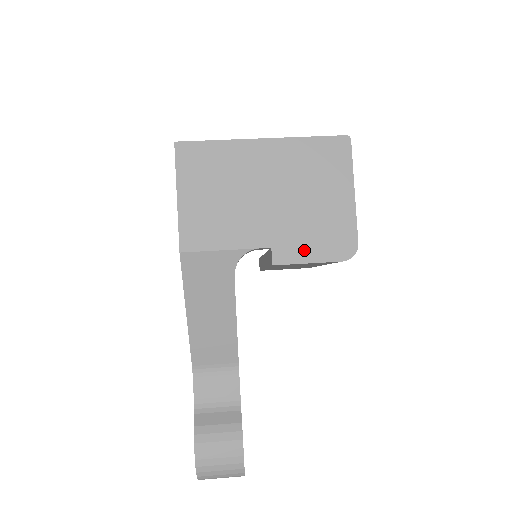
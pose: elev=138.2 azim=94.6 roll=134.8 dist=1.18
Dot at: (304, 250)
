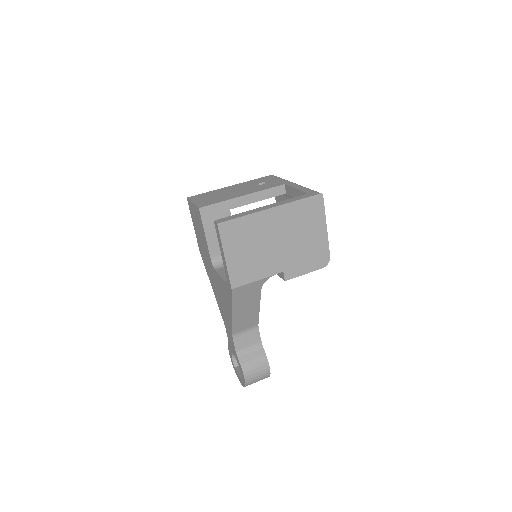
Dot at: (301, 268)
